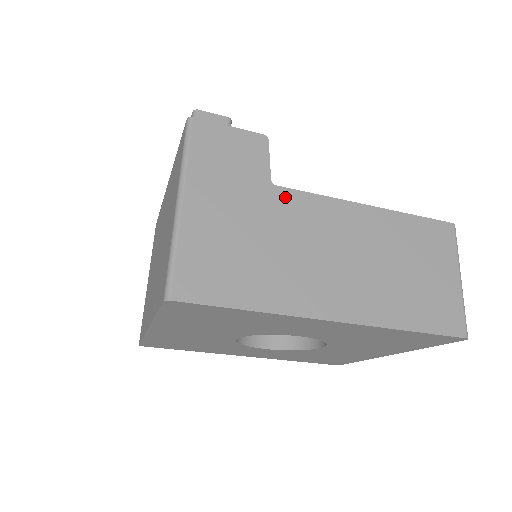
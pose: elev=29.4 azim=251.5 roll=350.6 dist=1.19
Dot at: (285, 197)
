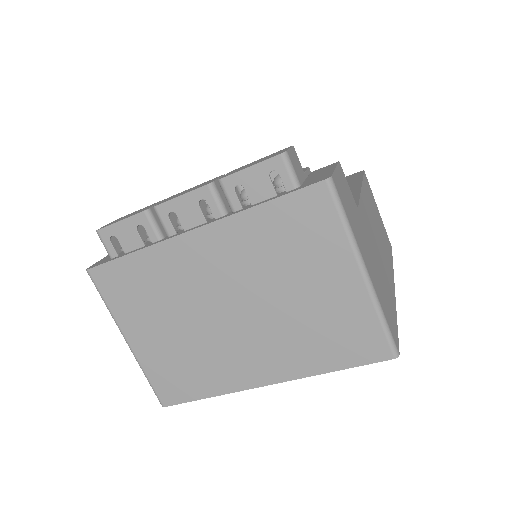
Dot at: (362, 214)
